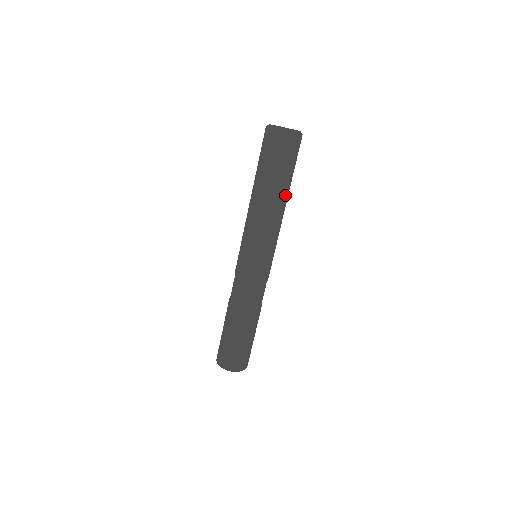
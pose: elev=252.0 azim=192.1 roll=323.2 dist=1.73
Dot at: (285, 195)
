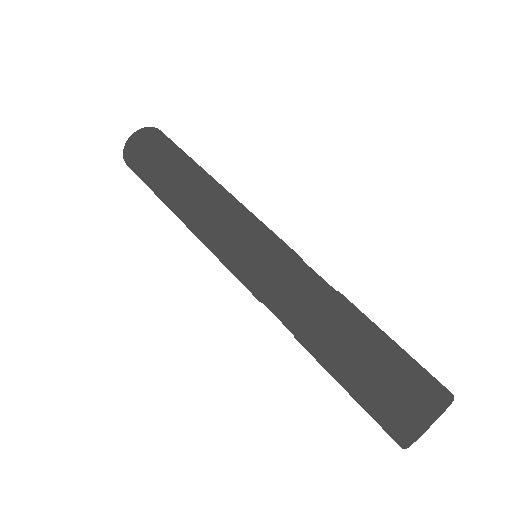
Dot at: (207, 173)
